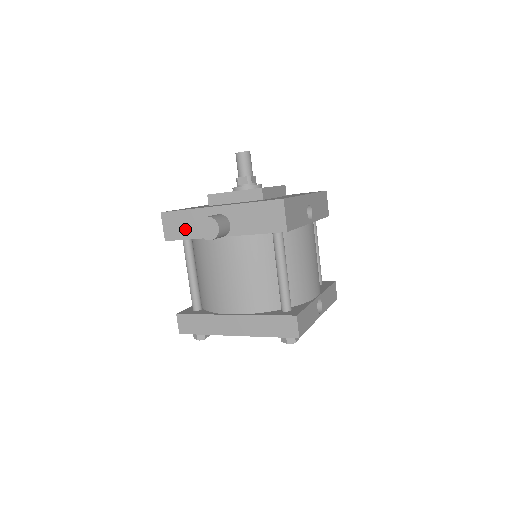
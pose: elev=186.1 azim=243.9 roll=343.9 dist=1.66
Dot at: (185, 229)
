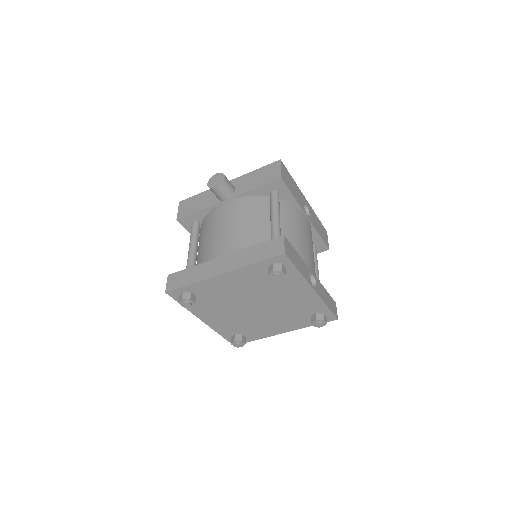
Dot at: (196, 206)
